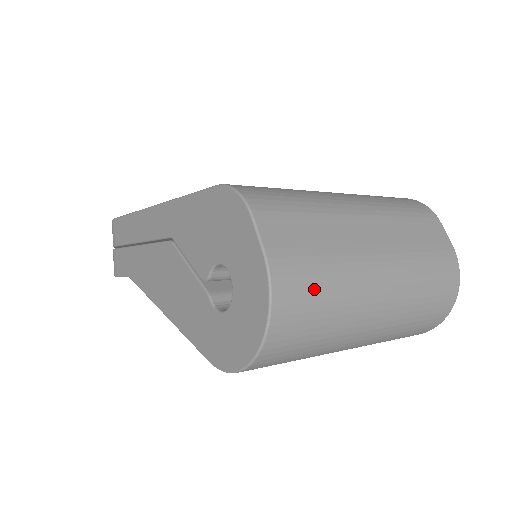
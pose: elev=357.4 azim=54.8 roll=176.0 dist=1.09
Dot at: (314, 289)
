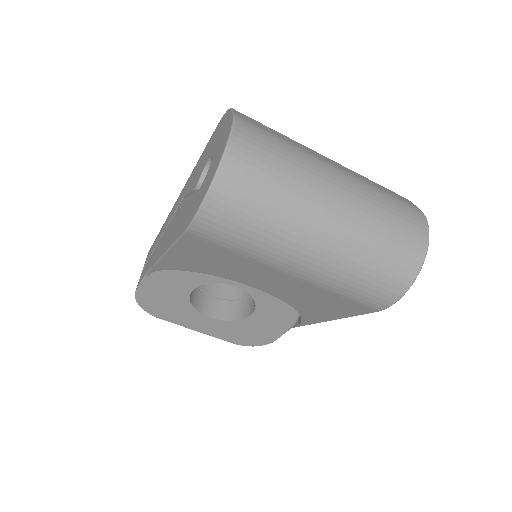
Dot at: (271, 146)
